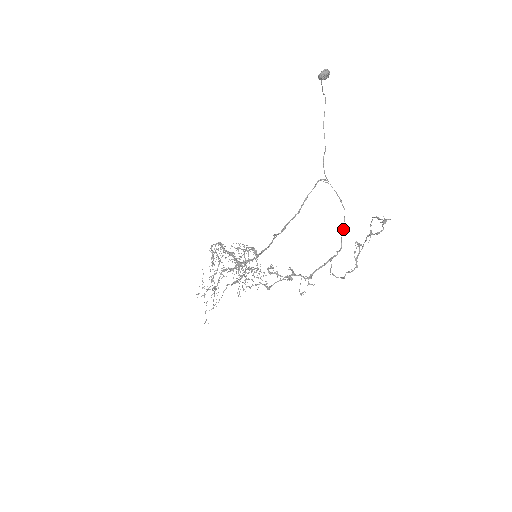
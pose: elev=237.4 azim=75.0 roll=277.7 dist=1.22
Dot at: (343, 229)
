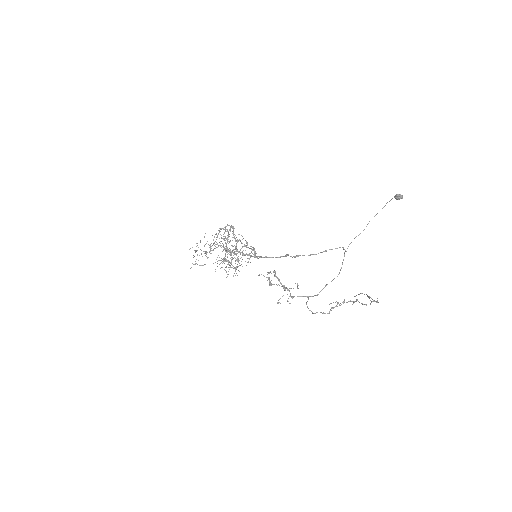
Dot at: occluded
